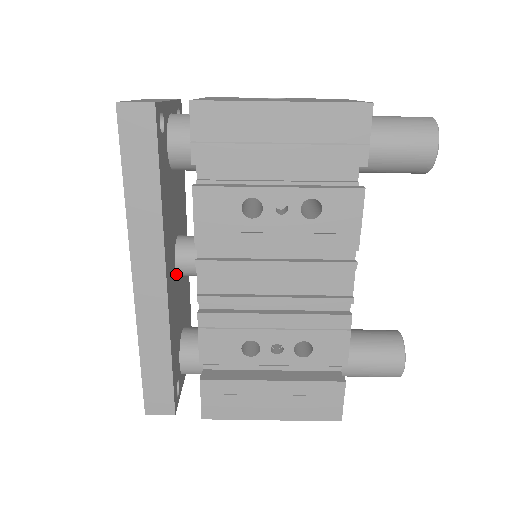
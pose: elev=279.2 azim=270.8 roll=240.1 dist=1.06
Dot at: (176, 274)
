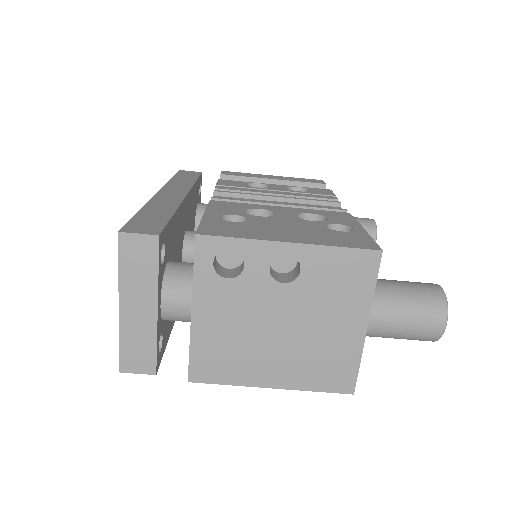
Dot at: occluded
